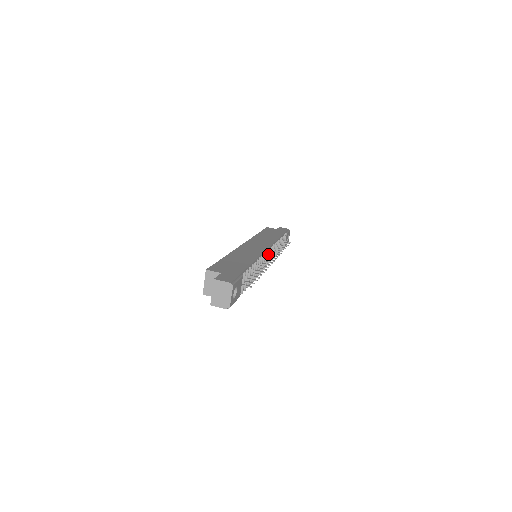
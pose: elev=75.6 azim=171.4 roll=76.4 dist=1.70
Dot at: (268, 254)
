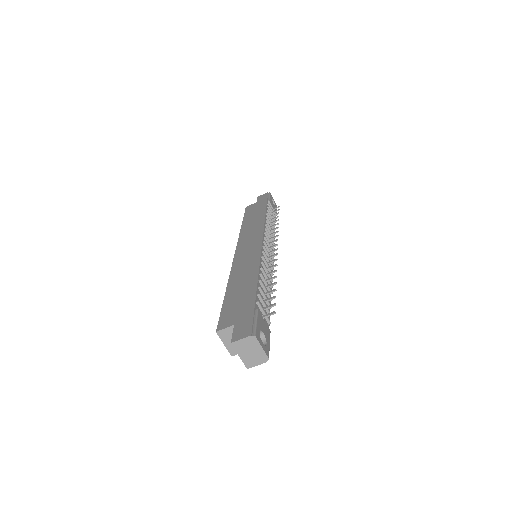
Dot at: (266, 246)
